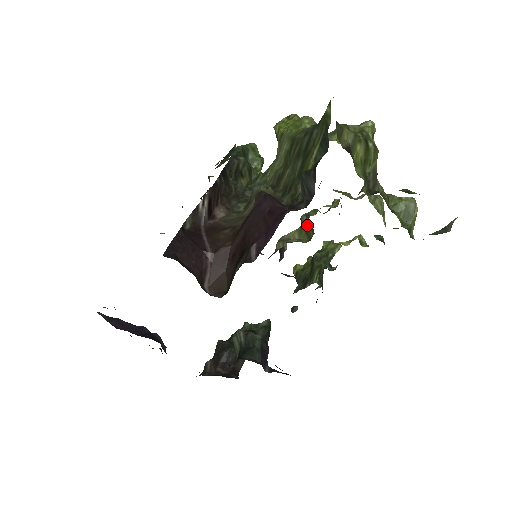
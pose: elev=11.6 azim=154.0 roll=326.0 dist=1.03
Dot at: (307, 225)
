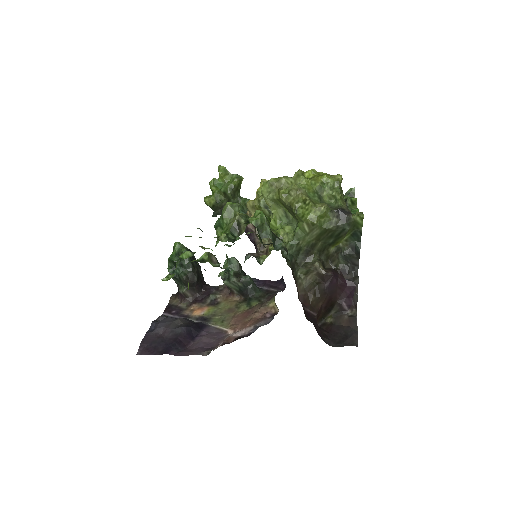
Dot at: occluded
